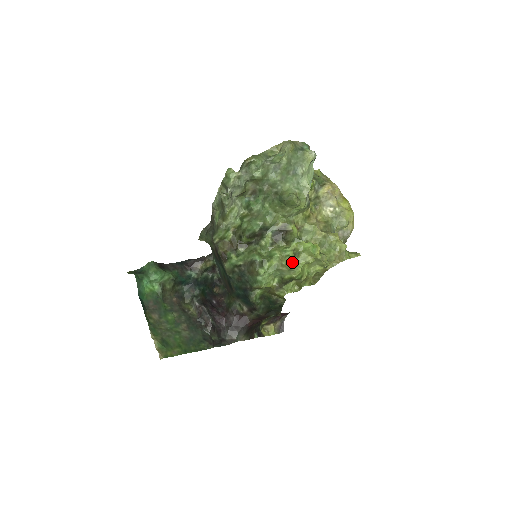
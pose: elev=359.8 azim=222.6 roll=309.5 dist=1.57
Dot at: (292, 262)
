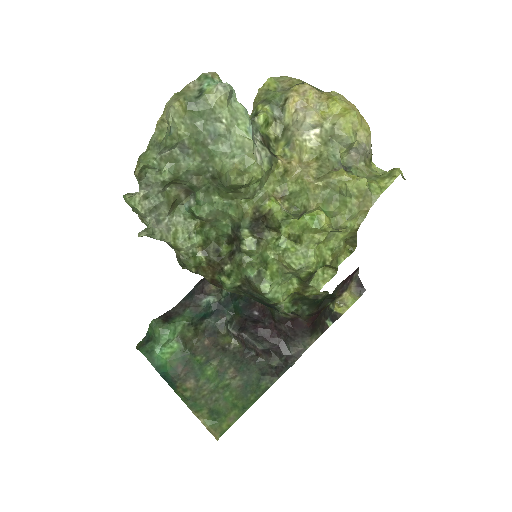
Dot at: (296, 256)
